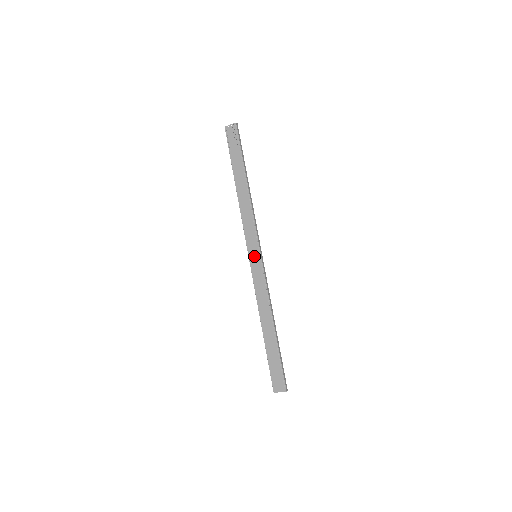
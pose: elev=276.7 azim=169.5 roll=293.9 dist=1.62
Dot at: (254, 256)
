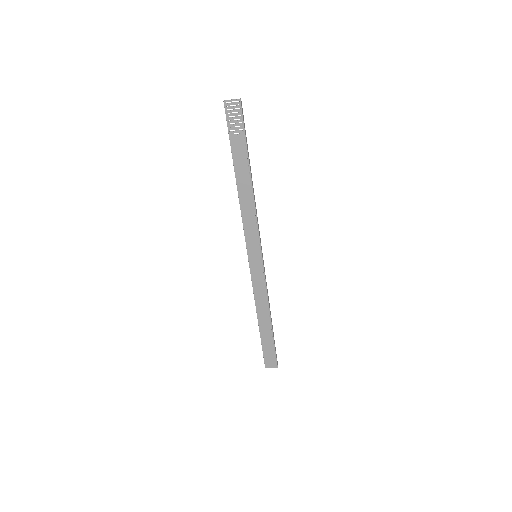
Dot at: (254, 257)
